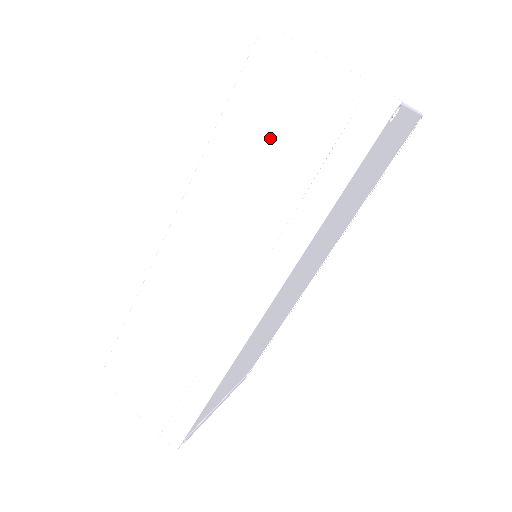
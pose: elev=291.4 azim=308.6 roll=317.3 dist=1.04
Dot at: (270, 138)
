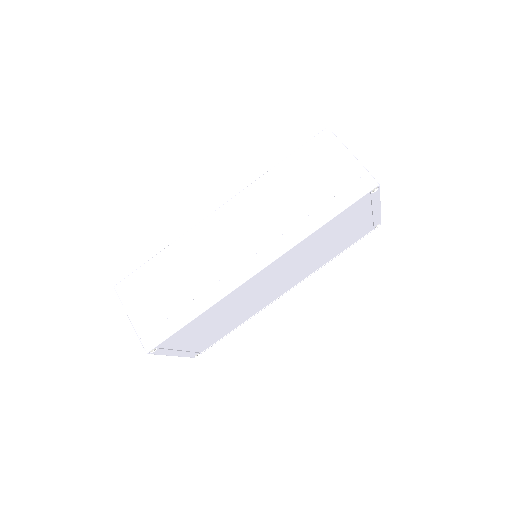
Dot at: (308, 177)
